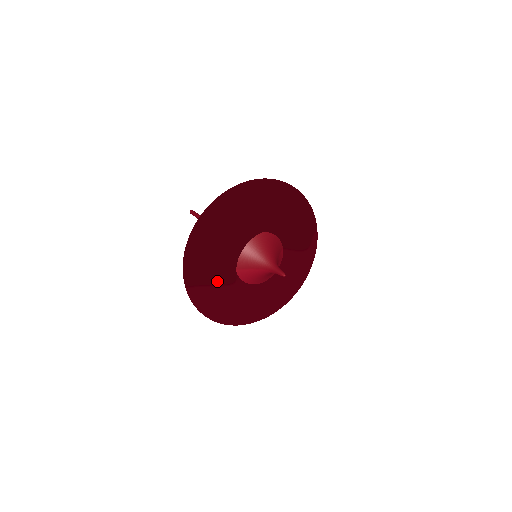
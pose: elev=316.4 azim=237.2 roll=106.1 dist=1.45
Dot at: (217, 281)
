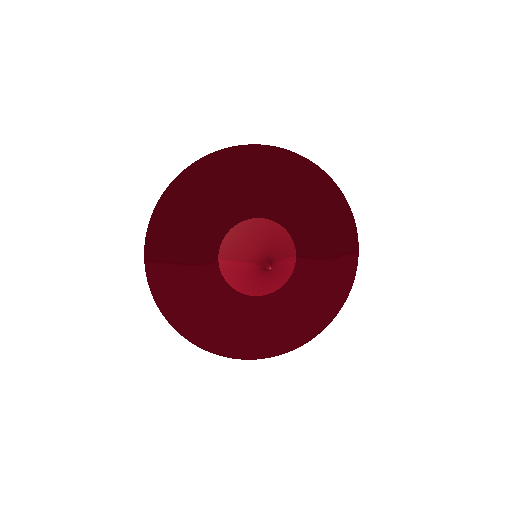
Dot at: (180, 257)
